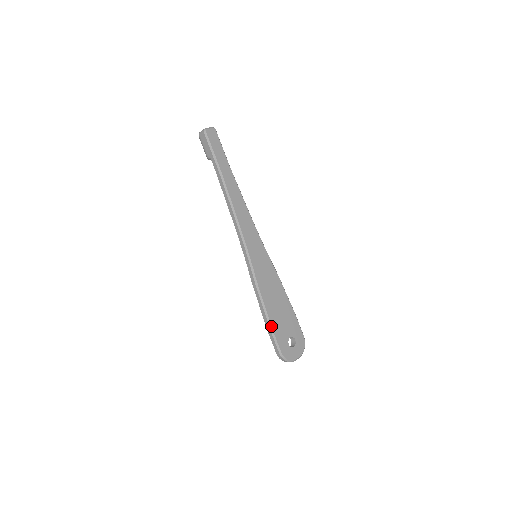
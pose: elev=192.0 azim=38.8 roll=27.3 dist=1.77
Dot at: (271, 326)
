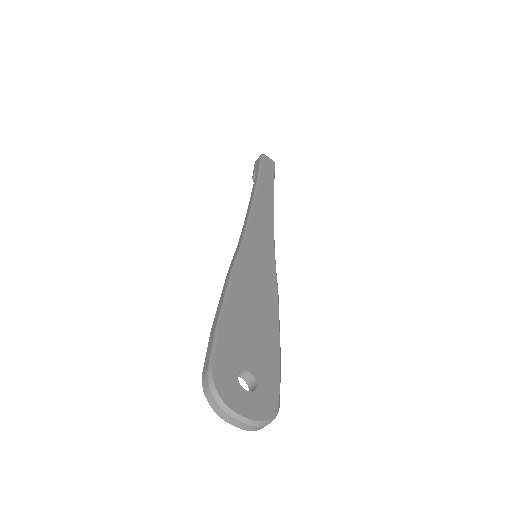
Dot at: (221, 320)
